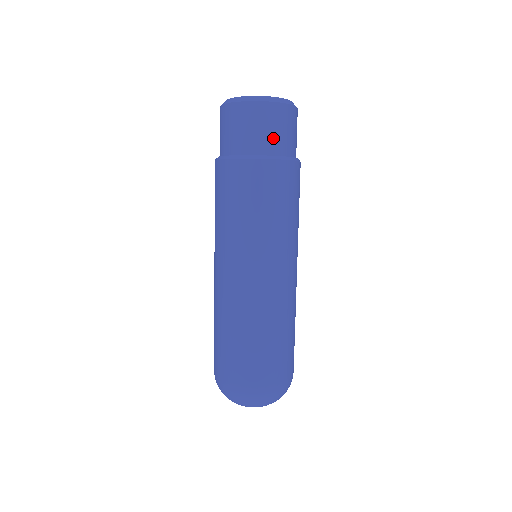
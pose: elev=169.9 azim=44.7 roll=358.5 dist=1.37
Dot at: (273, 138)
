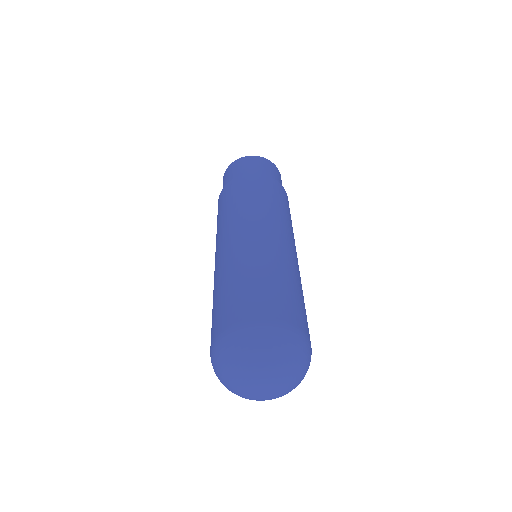
Dot at: occluded
